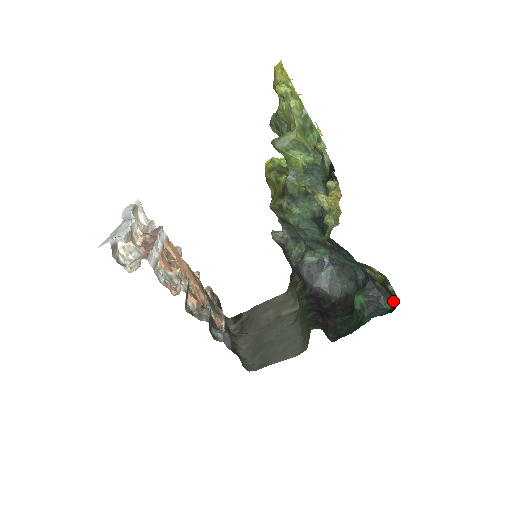
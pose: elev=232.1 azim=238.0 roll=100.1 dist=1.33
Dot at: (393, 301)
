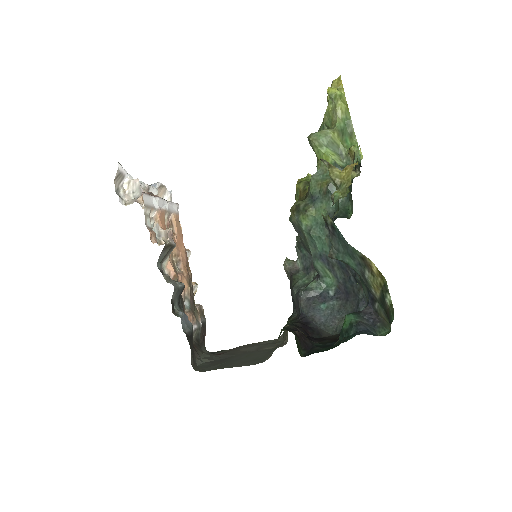
Dot at: (390, 329)
